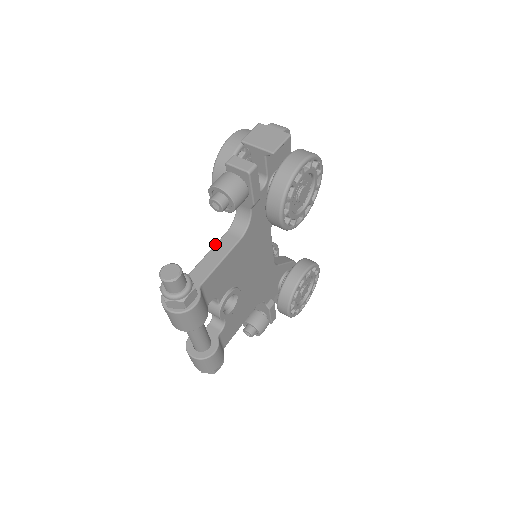
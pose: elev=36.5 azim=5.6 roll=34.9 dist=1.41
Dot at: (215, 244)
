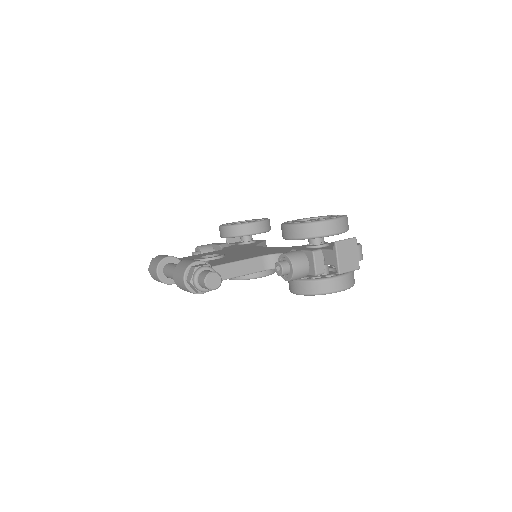
Dot at: (249, 259)
